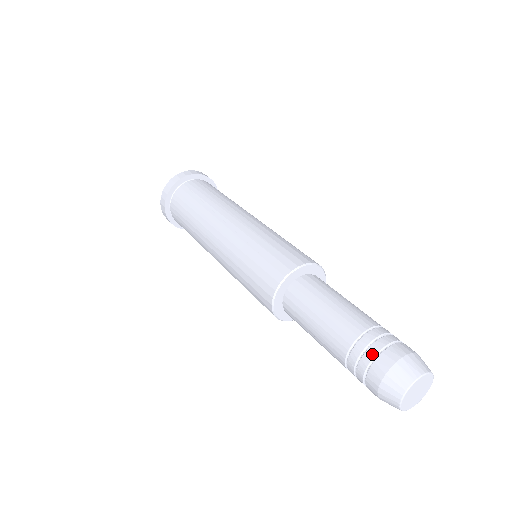
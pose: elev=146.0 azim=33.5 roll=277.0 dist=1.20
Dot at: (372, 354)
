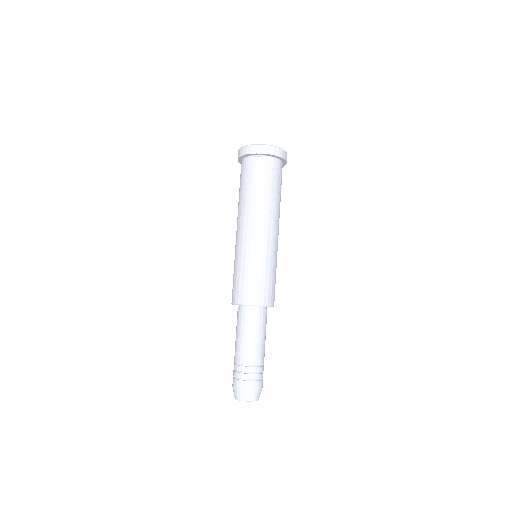
Dot at: (237, 376)
